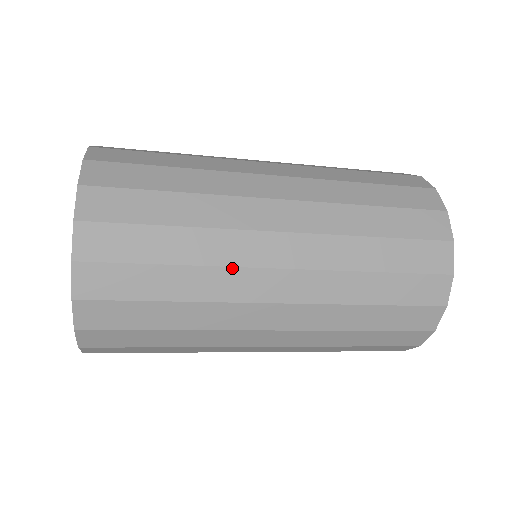
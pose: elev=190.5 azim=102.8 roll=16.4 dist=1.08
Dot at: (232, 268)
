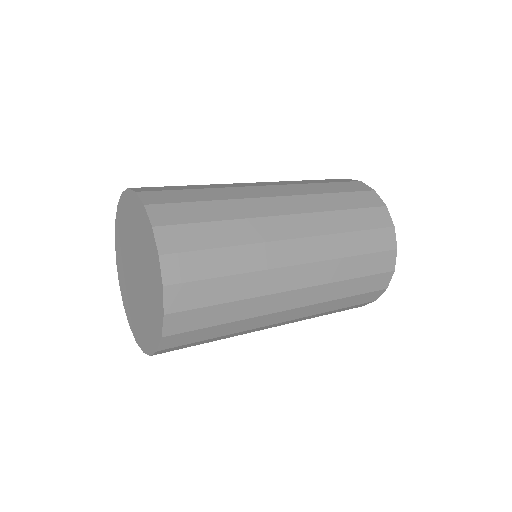
Dot at: occluded
